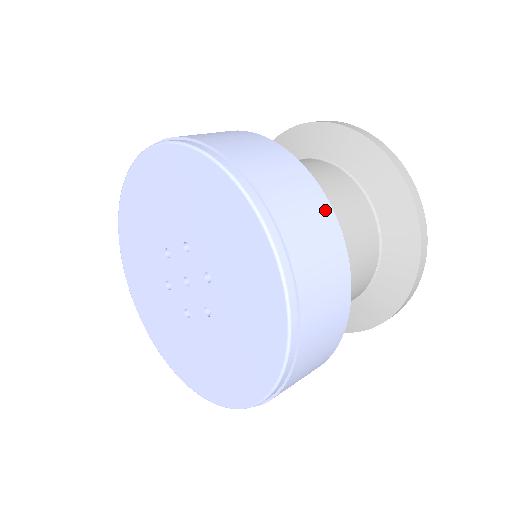
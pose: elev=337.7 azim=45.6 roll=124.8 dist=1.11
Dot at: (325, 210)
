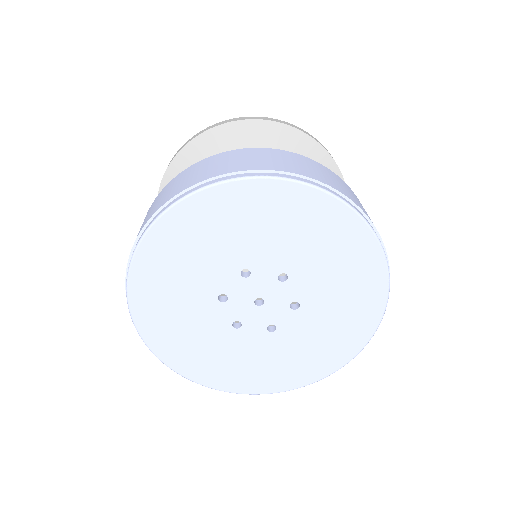
Dot at: occluded
